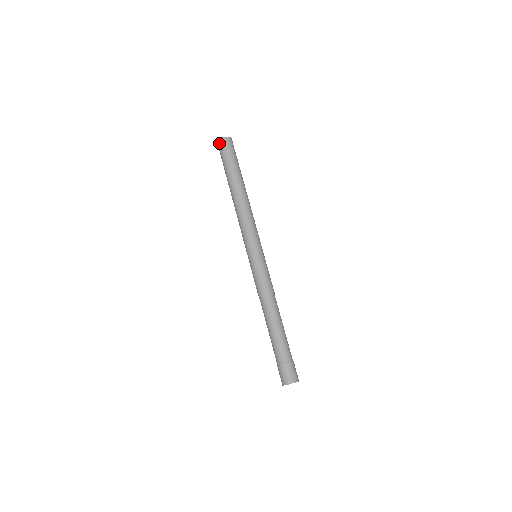
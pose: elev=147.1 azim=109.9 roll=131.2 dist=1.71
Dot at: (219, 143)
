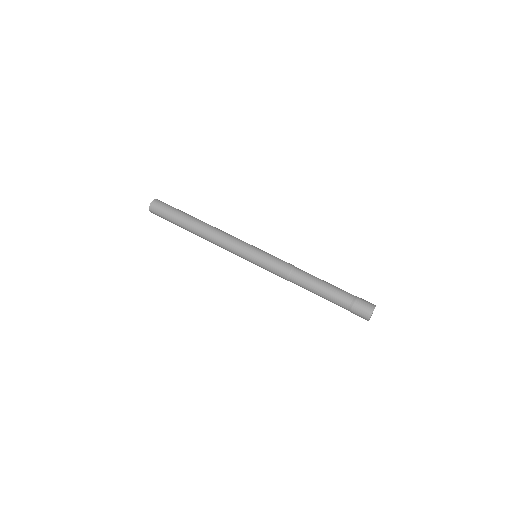
Dot at: (152, 207)
